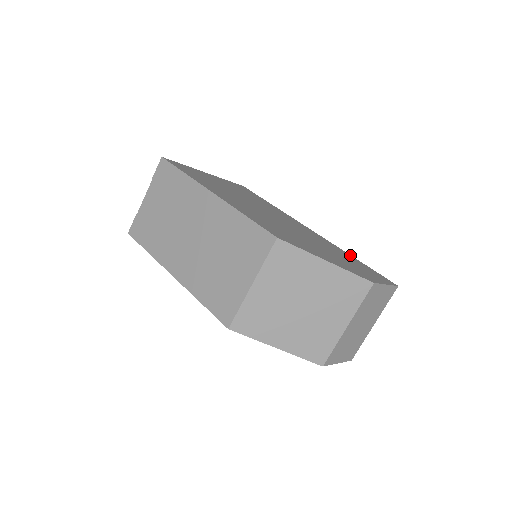
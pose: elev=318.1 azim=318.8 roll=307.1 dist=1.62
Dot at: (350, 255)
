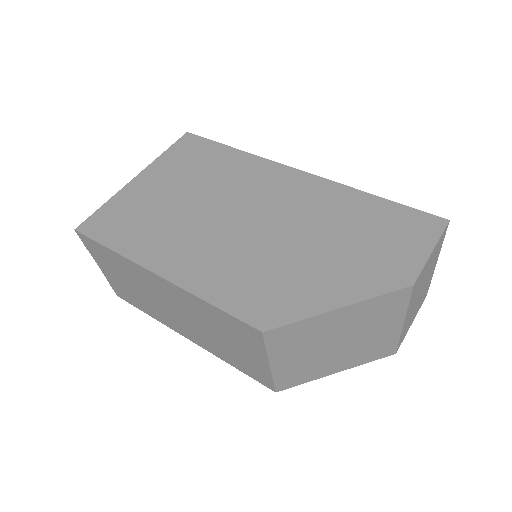
Dot at: (366, 194)
